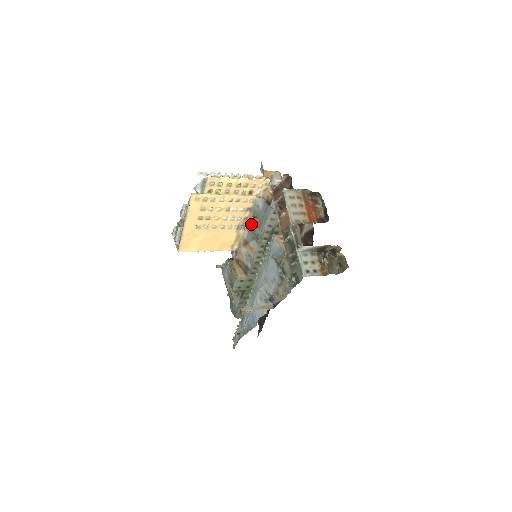
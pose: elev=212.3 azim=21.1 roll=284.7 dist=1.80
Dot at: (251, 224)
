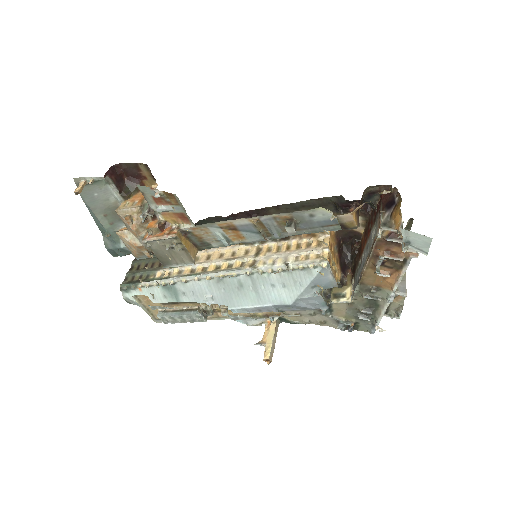
Dot at: (271, 222)
